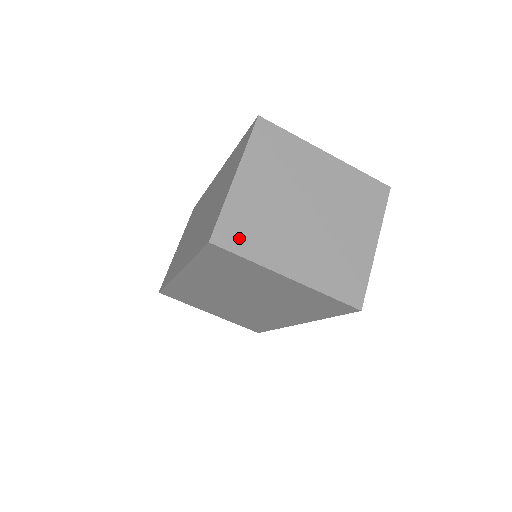
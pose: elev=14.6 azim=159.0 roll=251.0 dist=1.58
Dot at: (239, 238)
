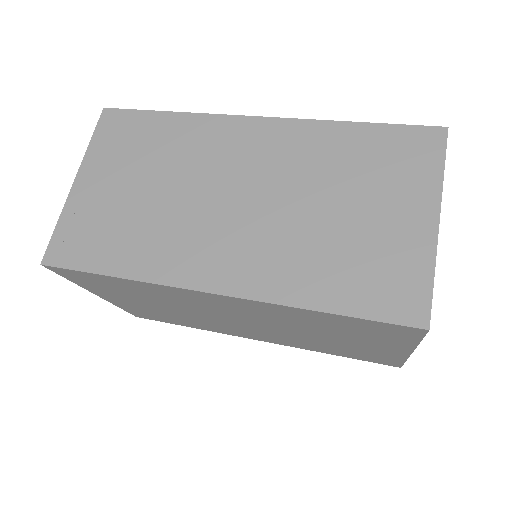
Dot at: occluded
